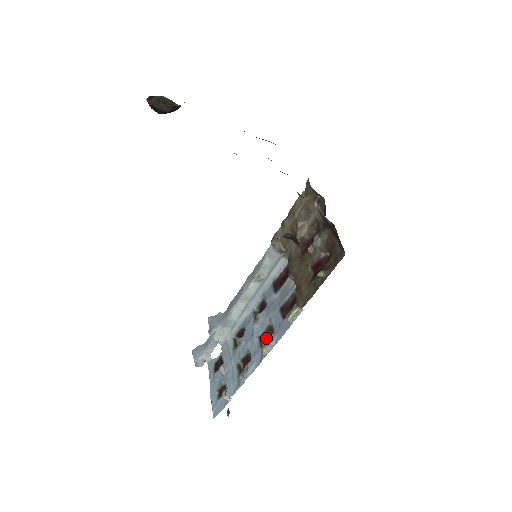
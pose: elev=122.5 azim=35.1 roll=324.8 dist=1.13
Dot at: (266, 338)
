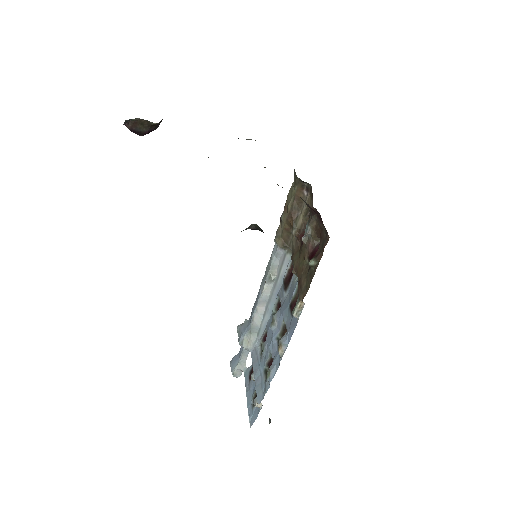
Dot at: occluded
